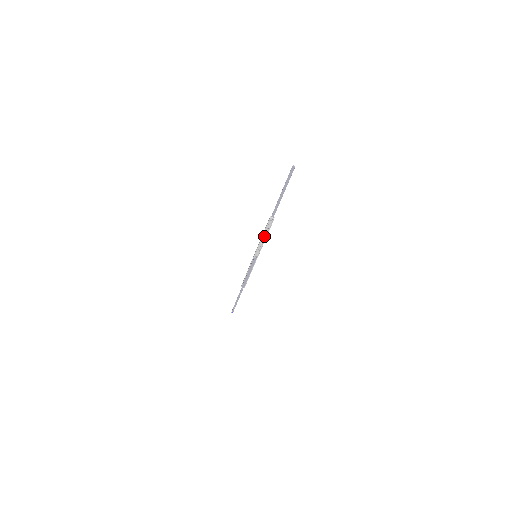
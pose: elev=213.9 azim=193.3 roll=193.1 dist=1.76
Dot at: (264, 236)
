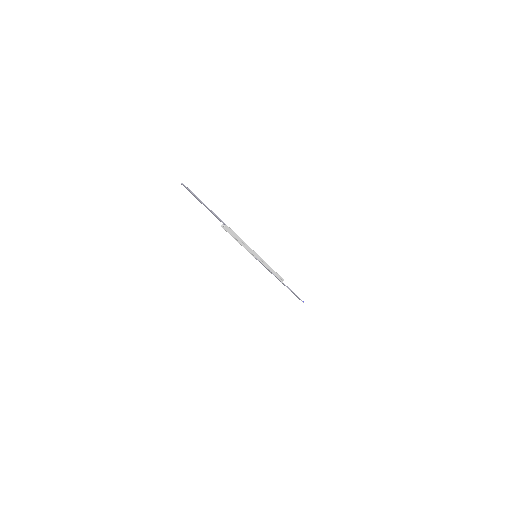
Dot at: (238, 240)
